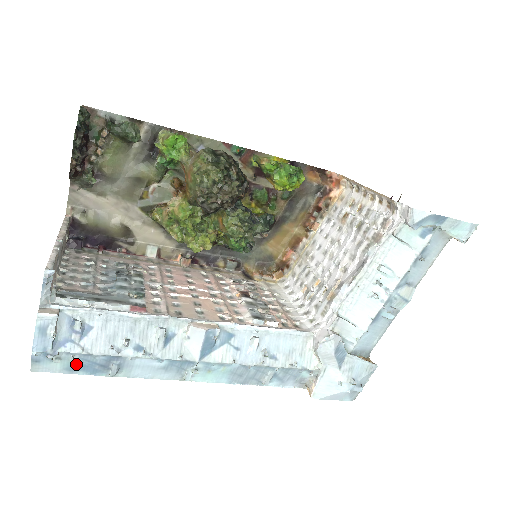
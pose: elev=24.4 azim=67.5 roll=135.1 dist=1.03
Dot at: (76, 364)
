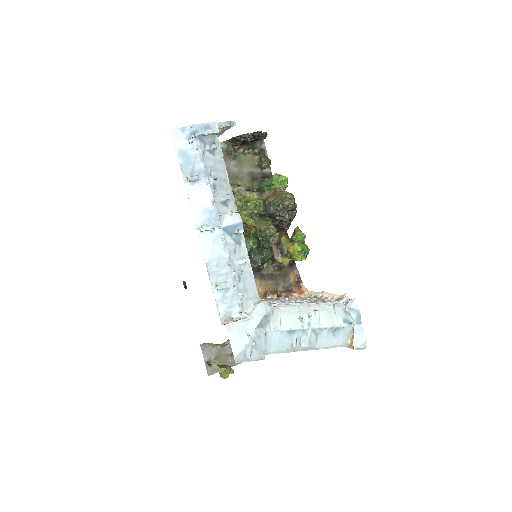
Dot at: (188, 154)
